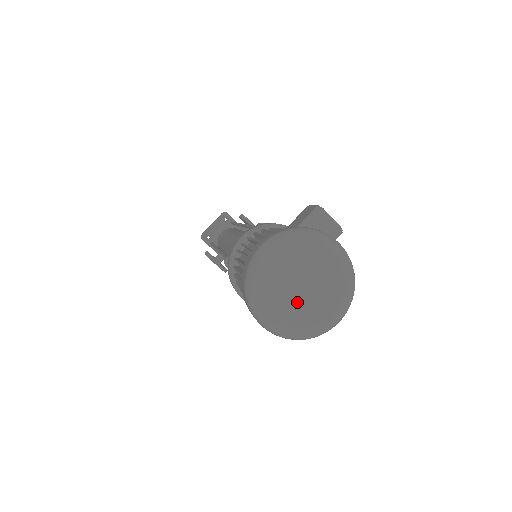
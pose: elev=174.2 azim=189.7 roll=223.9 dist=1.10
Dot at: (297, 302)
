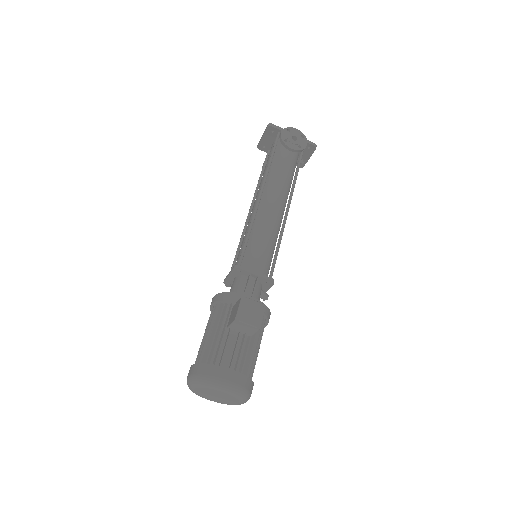
Dot at: (216, 399)
